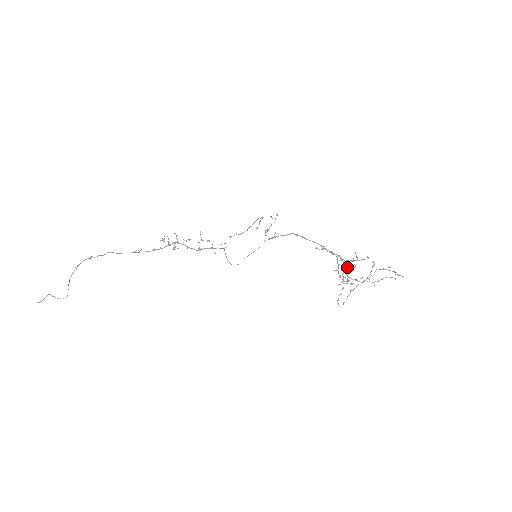
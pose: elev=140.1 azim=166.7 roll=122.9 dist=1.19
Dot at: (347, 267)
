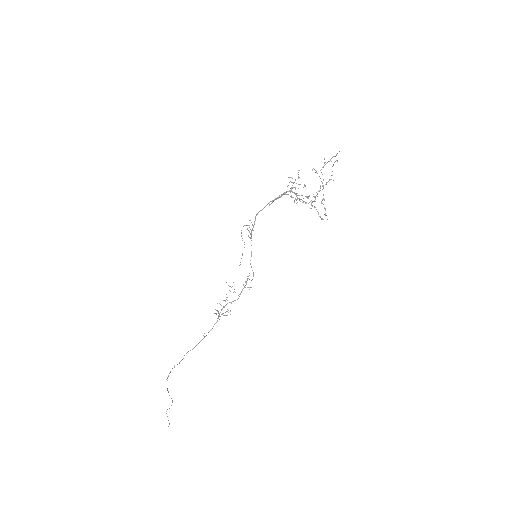
Dot at: occluded
